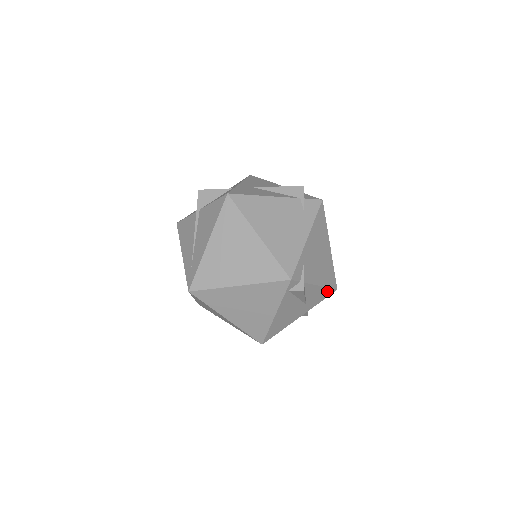
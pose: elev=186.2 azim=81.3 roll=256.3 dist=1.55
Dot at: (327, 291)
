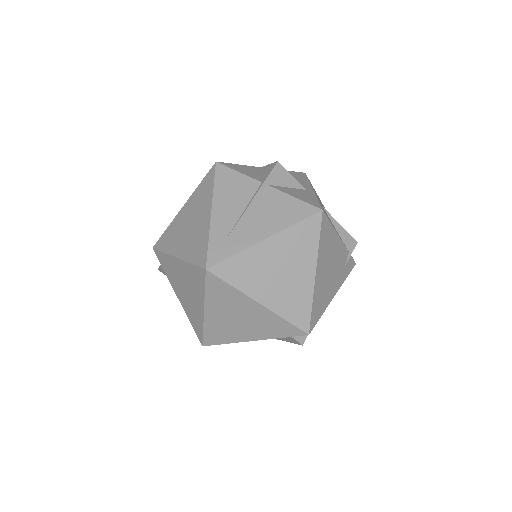
Dot at: occluded
